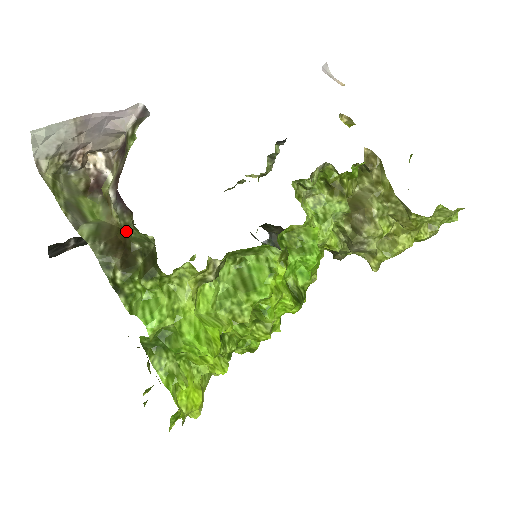
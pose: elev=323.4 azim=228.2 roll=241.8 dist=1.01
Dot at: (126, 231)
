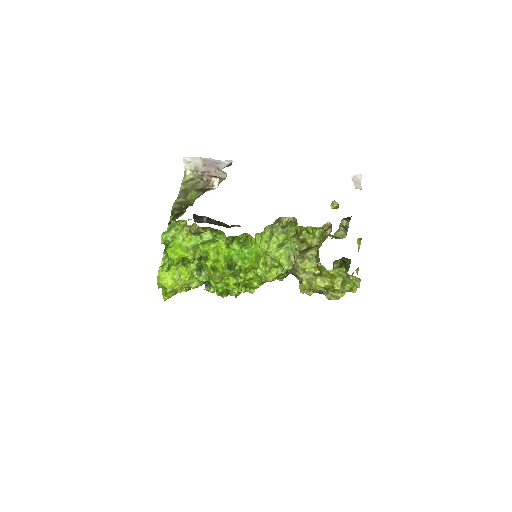
Dot at: occluded
